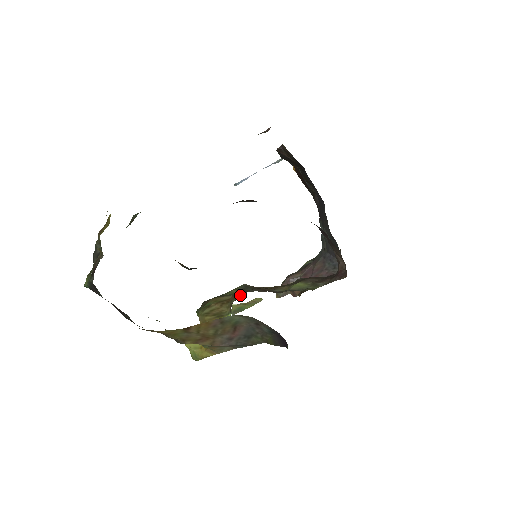
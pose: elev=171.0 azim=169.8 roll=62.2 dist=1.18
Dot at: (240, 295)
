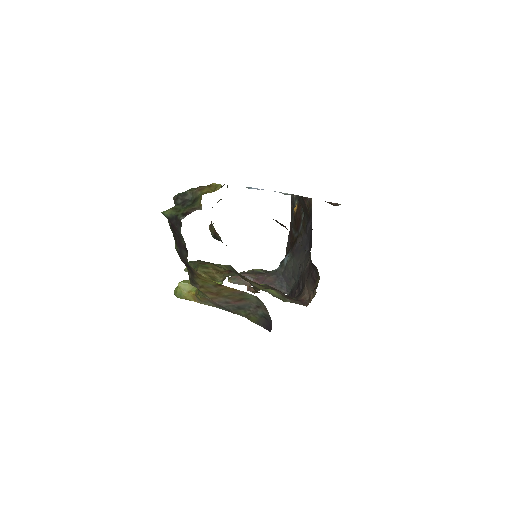
Dot at: (234, 275)
